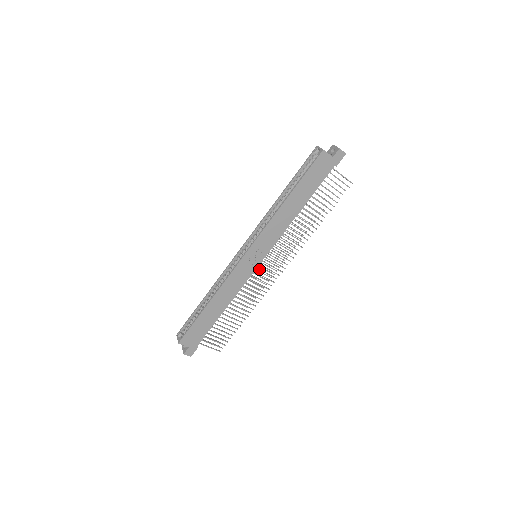
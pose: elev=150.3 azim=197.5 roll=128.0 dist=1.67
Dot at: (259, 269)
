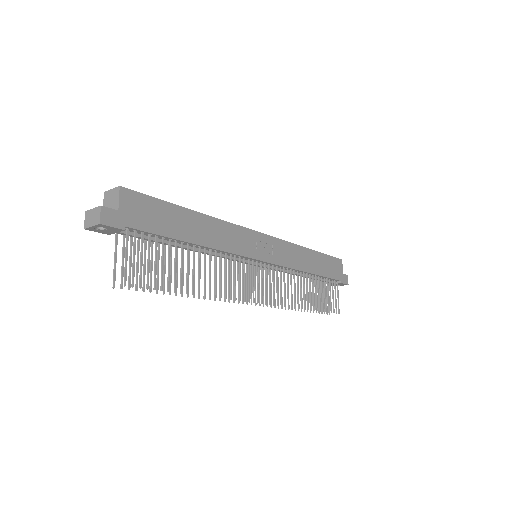
Dot at: occluded
